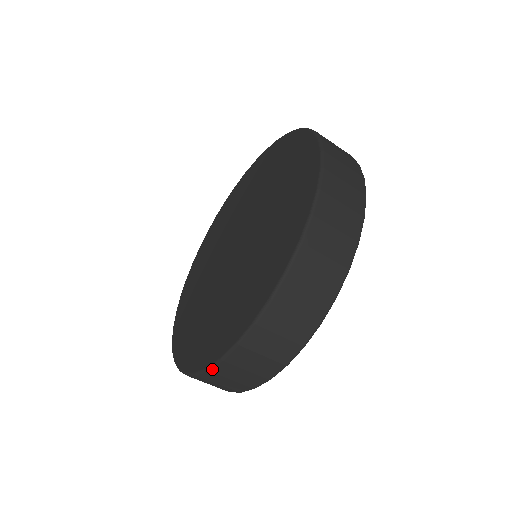
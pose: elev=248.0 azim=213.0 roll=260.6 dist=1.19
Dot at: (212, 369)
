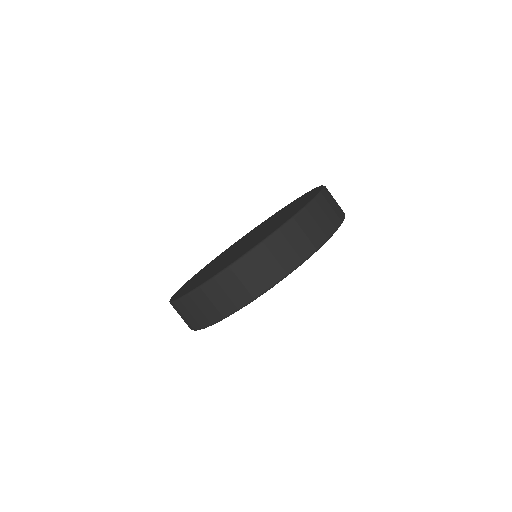
Dot at: (218, 277)
